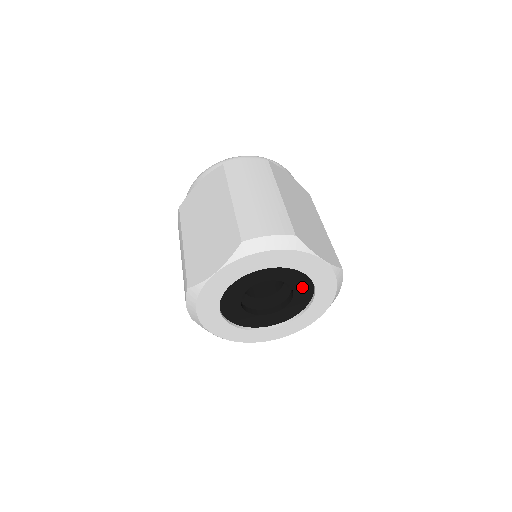
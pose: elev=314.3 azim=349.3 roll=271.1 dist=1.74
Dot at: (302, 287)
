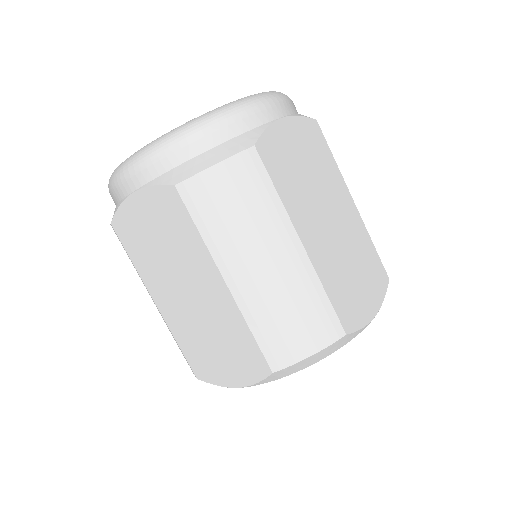
Dot at: occluded
